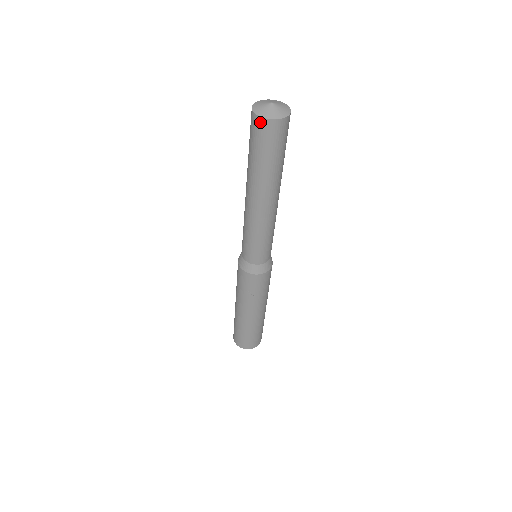
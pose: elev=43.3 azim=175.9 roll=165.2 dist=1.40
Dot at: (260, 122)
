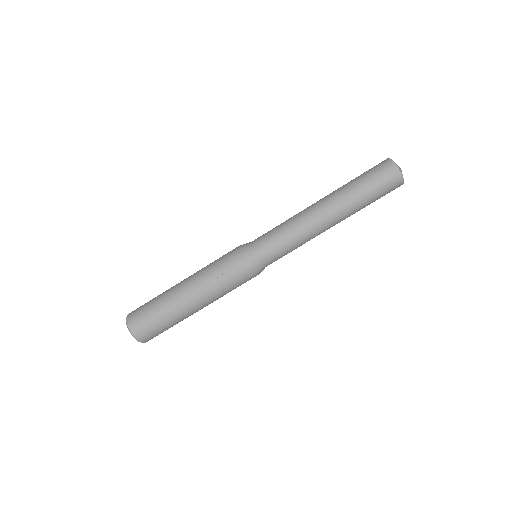
Dot at: (390, 164)
